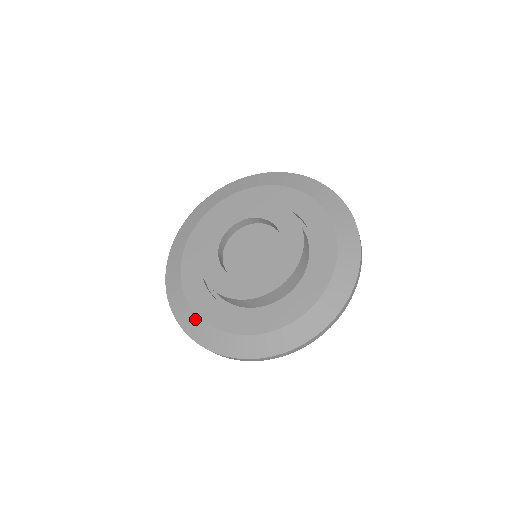
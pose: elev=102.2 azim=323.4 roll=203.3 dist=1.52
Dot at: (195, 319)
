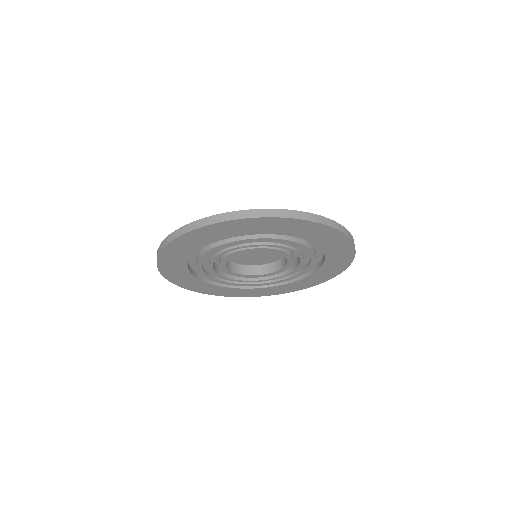
Dot at: occluded
